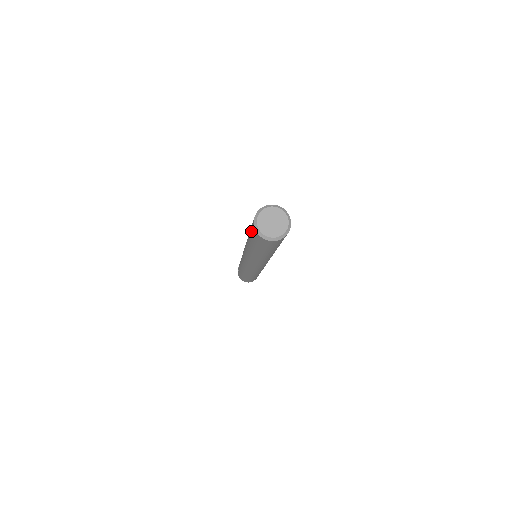
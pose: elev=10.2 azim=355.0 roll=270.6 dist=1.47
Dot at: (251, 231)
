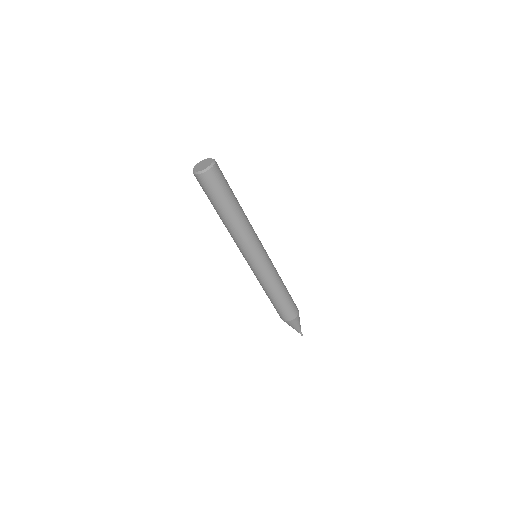
Dot at: occluded
